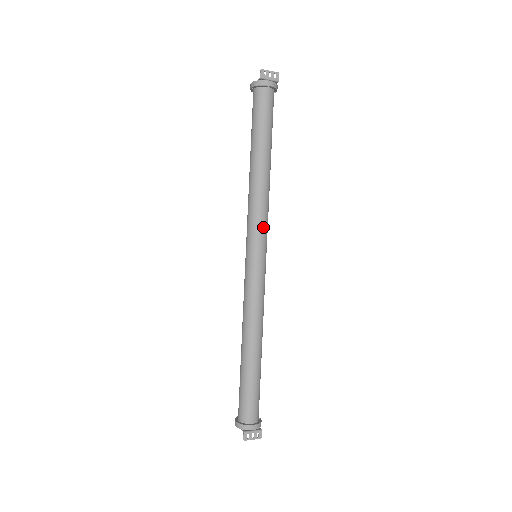
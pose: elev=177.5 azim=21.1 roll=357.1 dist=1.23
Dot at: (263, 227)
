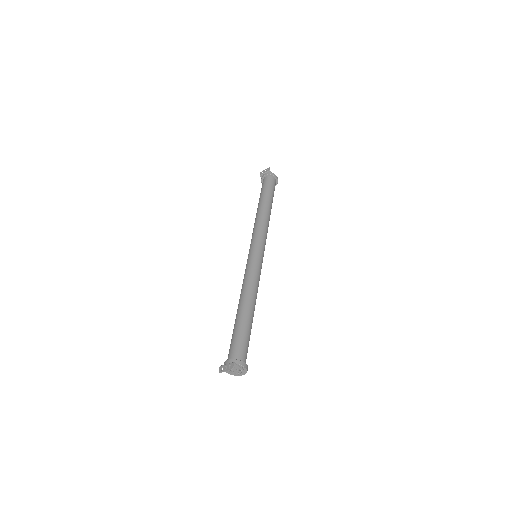
Dot at: (256, 236)
